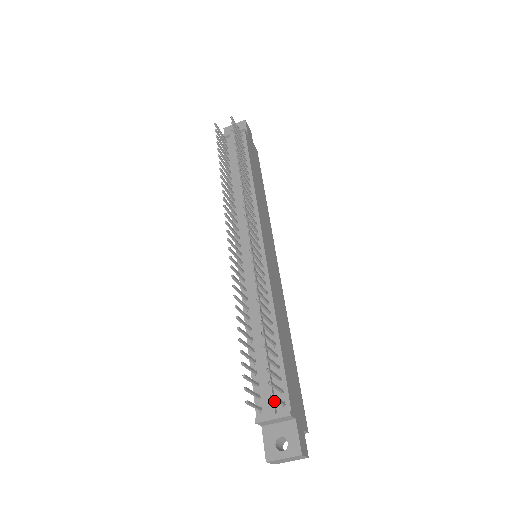
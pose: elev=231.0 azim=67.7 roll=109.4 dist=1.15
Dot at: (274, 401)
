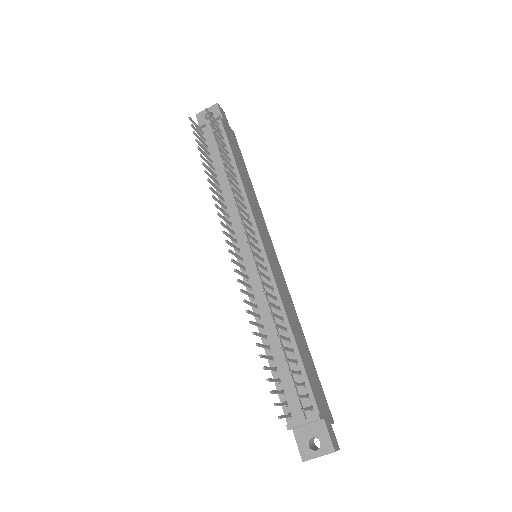
Dot at: (302, 407)
